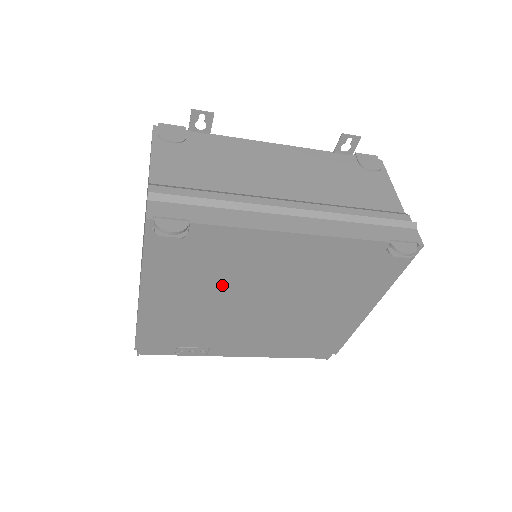
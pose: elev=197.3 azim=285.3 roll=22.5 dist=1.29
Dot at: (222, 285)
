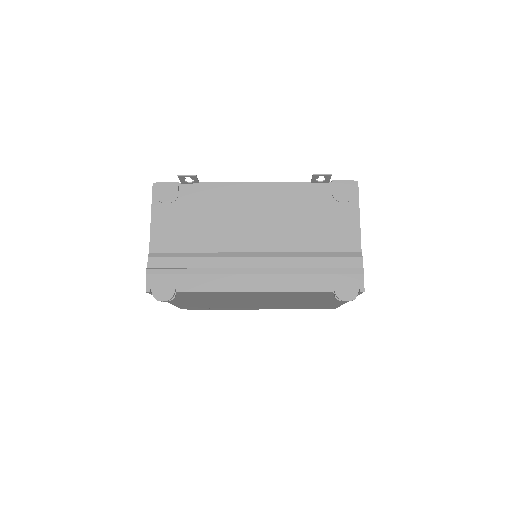
Dot at: (219, 299)
